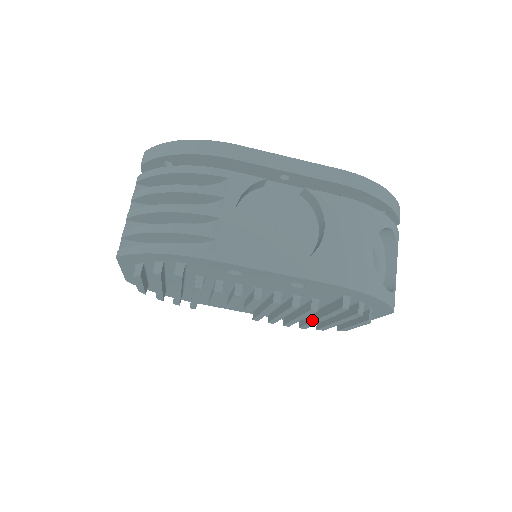
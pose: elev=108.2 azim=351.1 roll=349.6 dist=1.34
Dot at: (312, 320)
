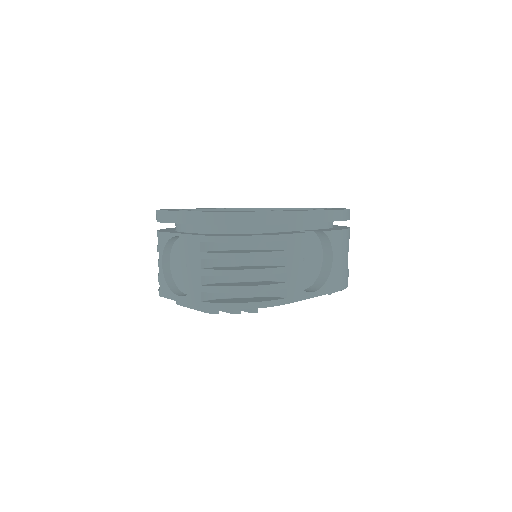
Dot at: occluded
